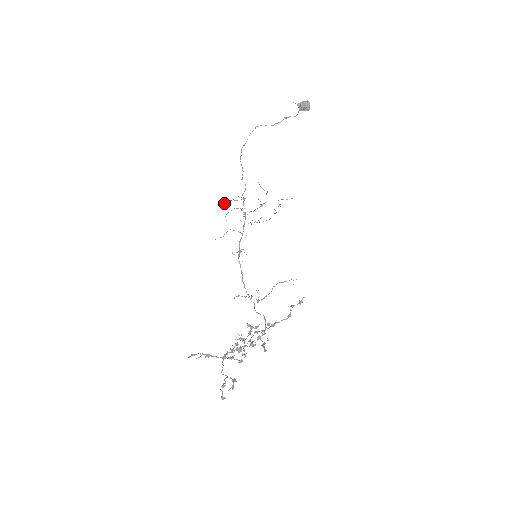
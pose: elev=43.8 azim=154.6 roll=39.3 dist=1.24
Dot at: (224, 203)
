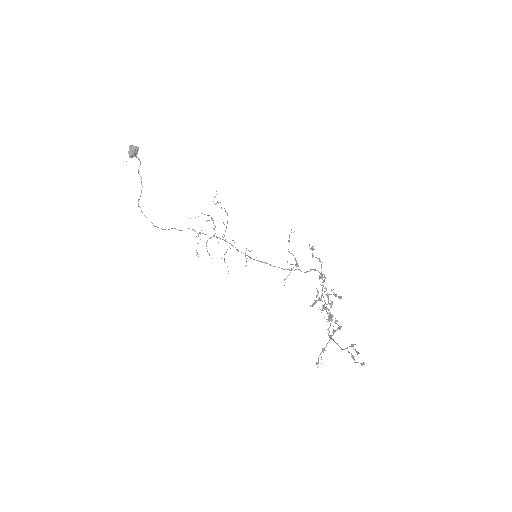
Dot at: occluded
